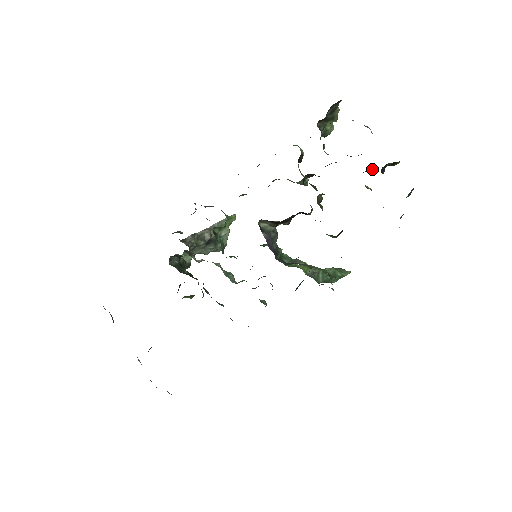
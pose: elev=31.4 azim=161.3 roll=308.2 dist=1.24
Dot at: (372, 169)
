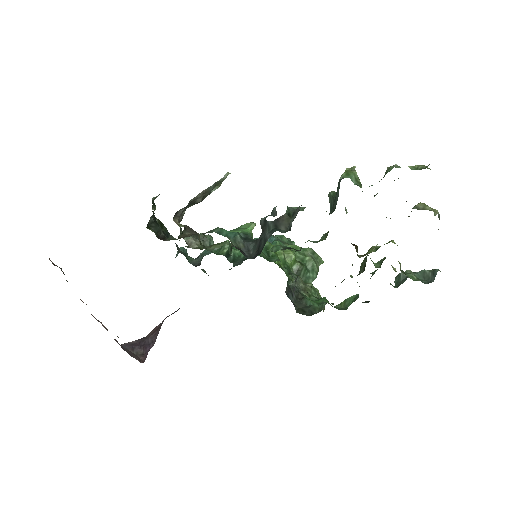
Dot at: occluded
